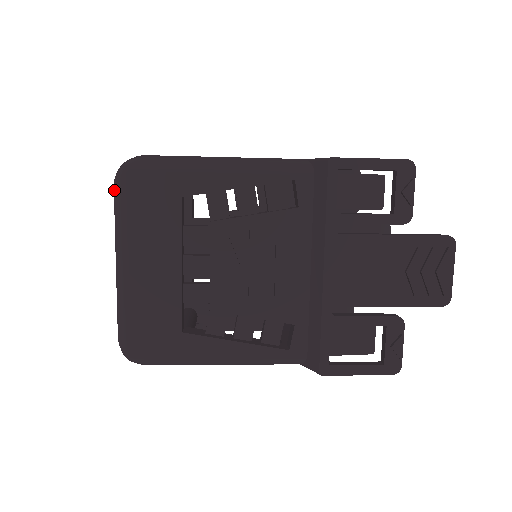
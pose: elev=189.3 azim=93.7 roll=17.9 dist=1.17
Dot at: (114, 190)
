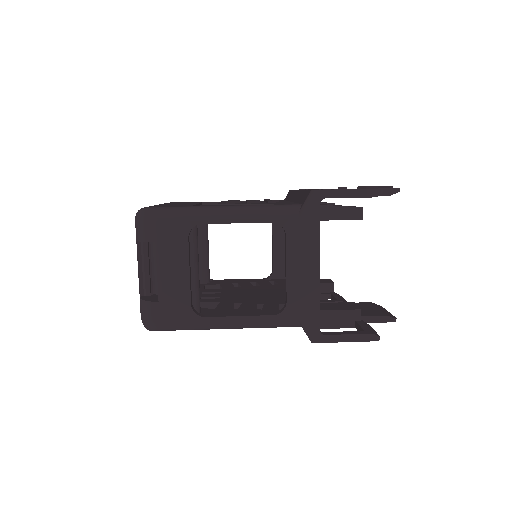
Dot at: occluded
